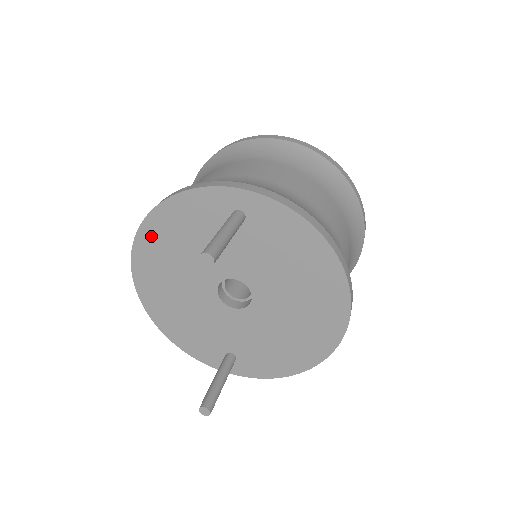
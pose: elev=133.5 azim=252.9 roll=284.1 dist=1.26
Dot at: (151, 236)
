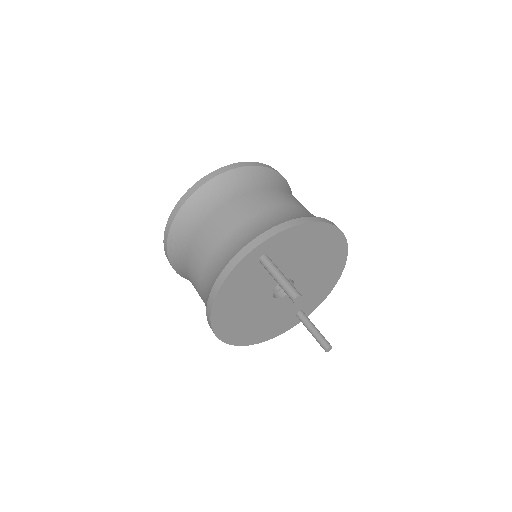
Dot at: (220, 315)
